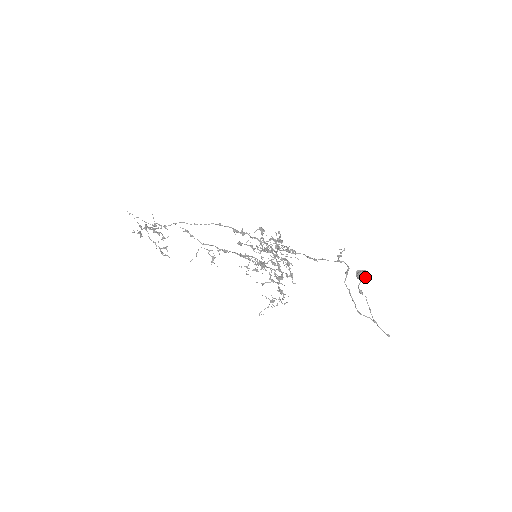
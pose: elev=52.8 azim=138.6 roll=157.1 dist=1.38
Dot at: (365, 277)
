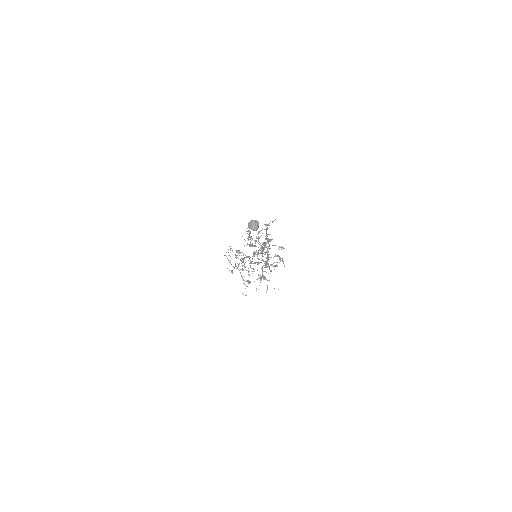
Dot at: (251, 224)
